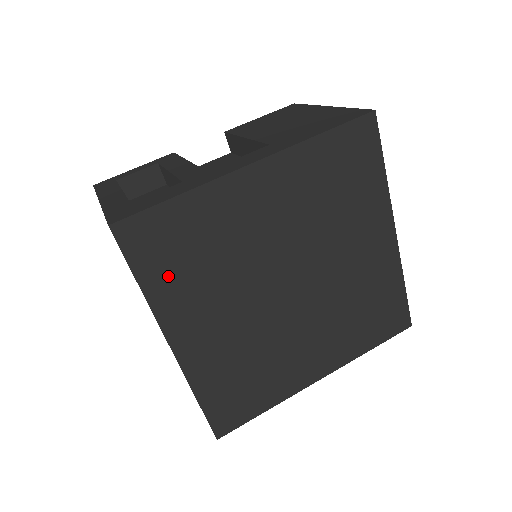
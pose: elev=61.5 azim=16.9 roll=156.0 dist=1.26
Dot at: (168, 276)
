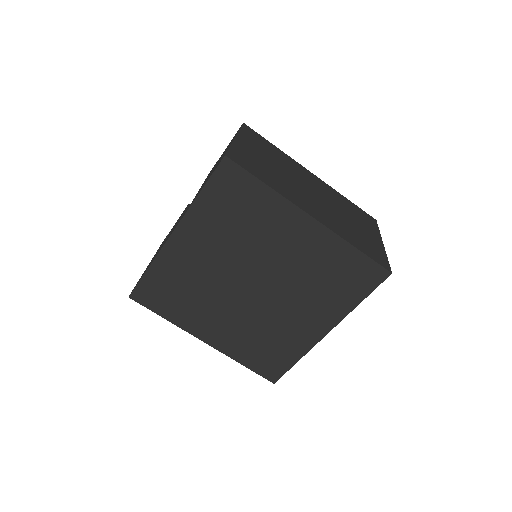
Dot at: (174, 308)
